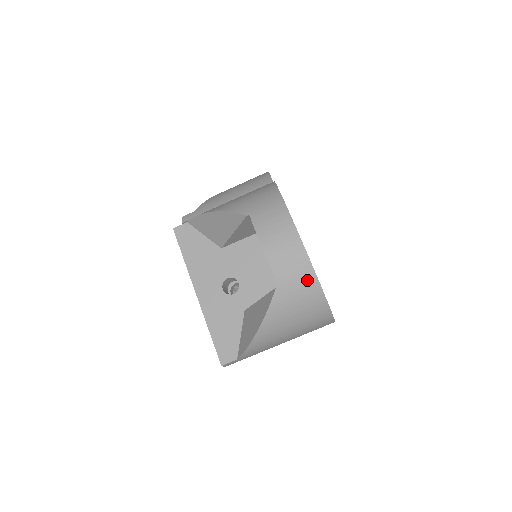
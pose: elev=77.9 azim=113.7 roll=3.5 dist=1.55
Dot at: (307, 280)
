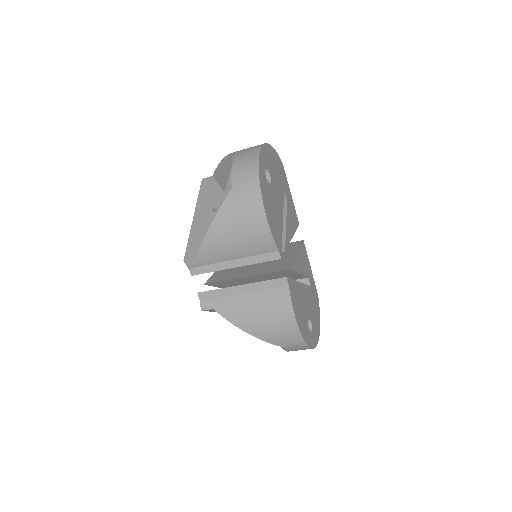
Dot at: occluded
